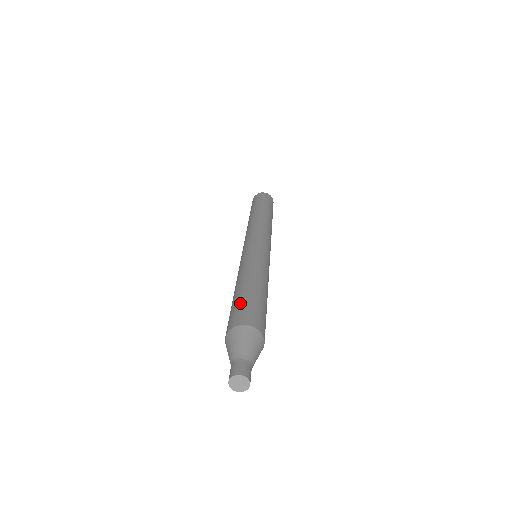
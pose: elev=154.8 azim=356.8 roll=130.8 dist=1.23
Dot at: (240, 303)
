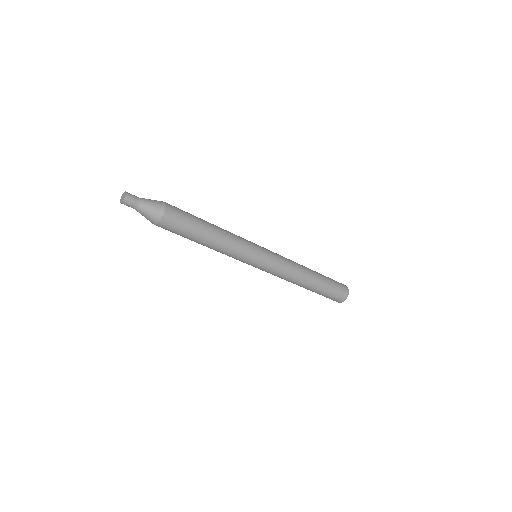
Dot at: occluded
